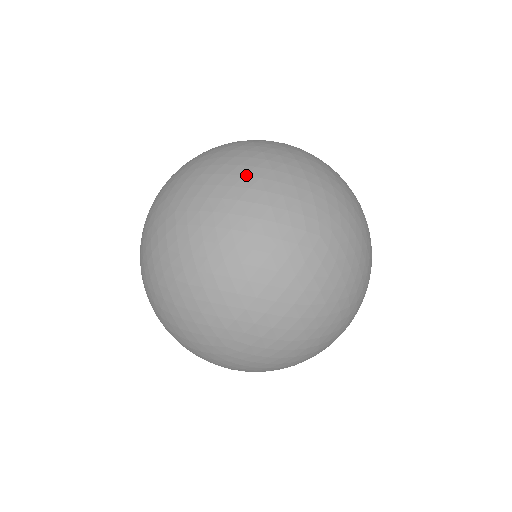
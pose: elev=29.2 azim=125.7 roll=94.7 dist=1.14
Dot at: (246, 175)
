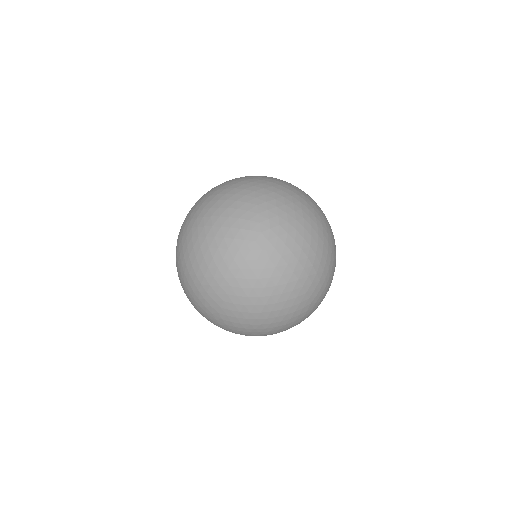
Dot at: (260, 296)
